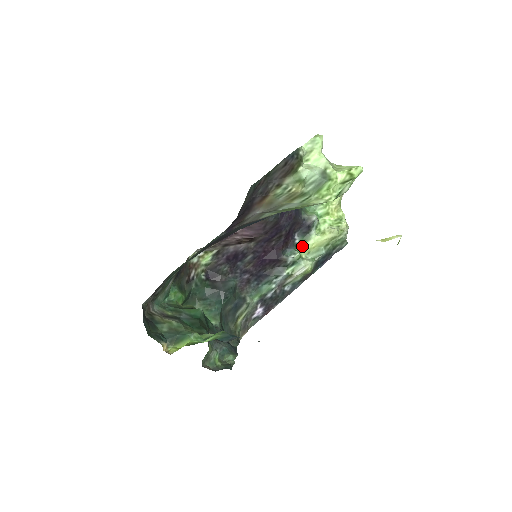
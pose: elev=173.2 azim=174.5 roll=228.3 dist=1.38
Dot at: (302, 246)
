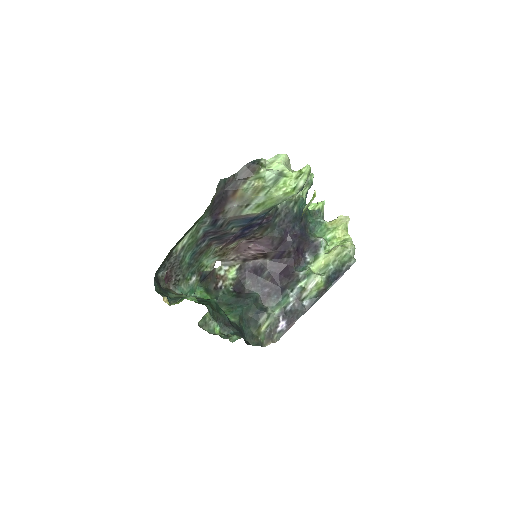
Dot at: (313, 264)
